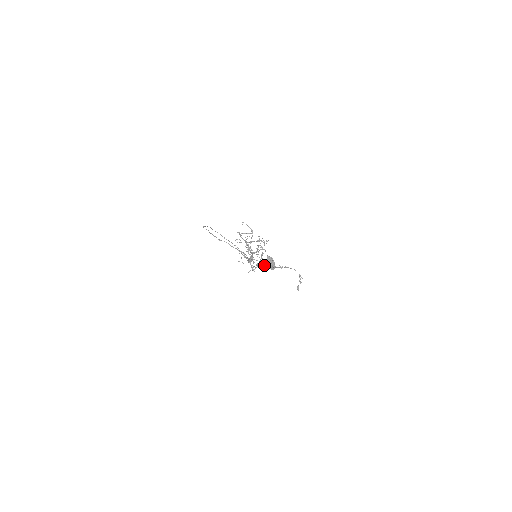
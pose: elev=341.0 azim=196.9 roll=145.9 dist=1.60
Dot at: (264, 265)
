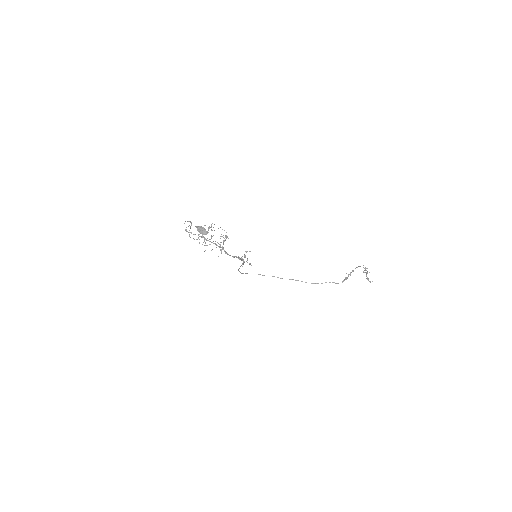
Dot at: (201, 236)
